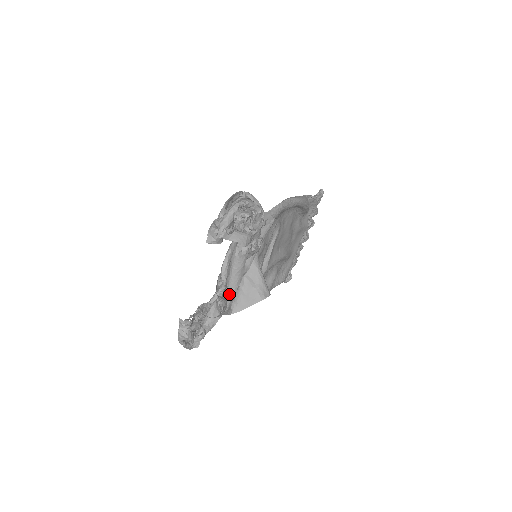
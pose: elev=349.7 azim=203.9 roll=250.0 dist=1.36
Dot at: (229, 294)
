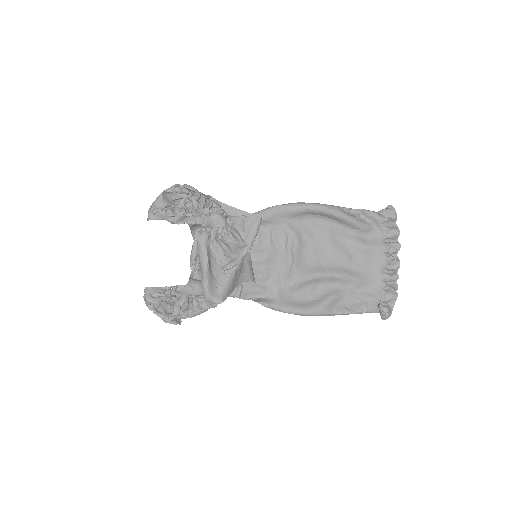
Dot at: (202, 276)
